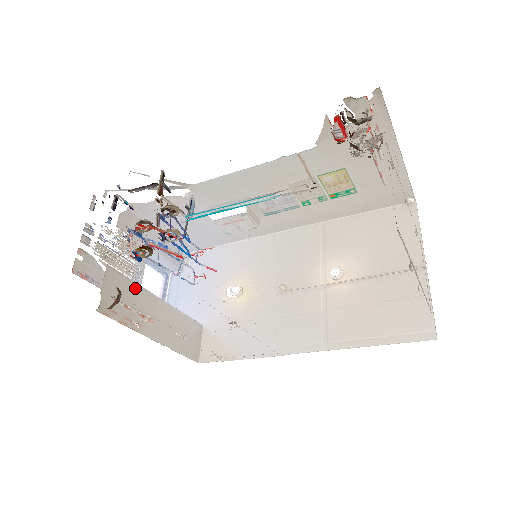
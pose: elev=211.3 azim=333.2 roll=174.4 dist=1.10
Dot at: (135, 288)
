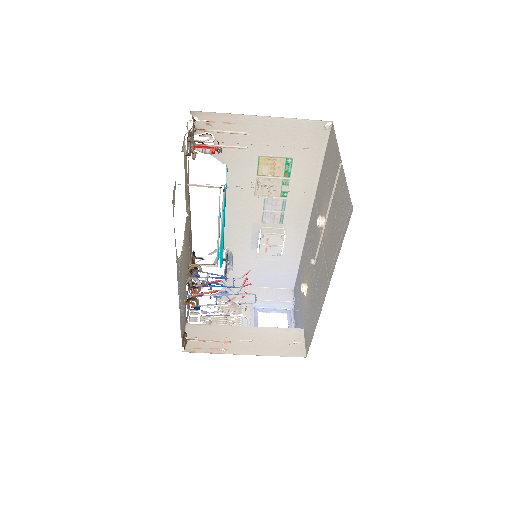
Dot at: (216, 328)
